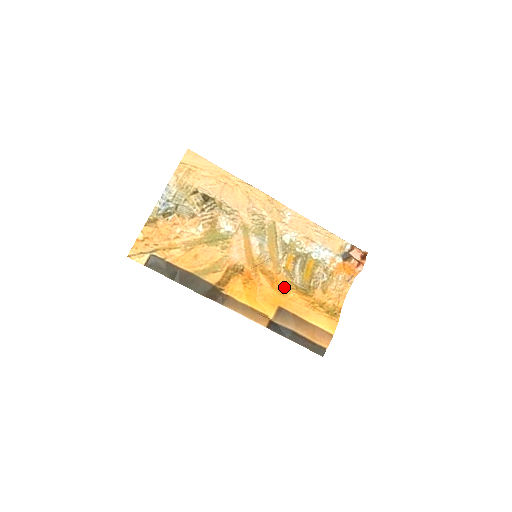
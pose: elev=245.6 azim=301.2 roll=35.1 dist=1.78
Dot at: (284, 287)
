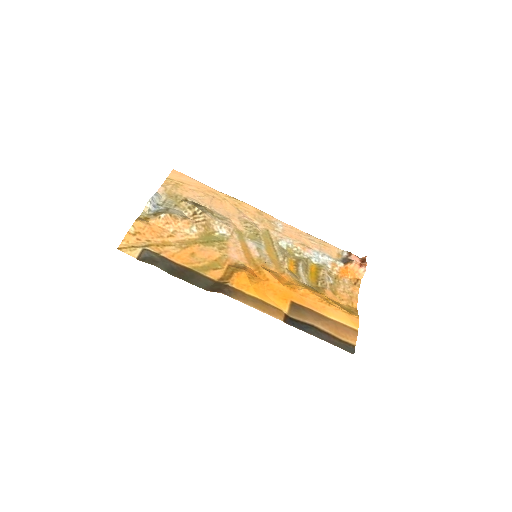
Dot at: (292, 284)
